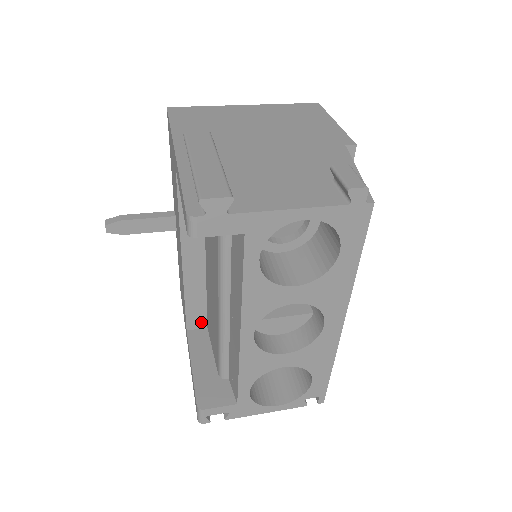
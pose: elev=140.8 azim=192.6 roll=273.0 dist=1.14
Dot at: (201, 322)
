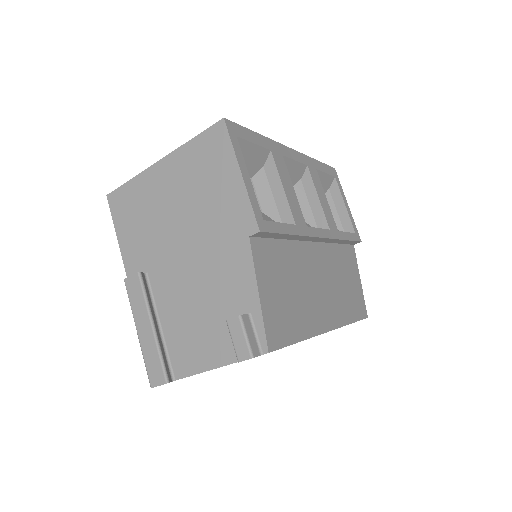
Dot at: occluded
